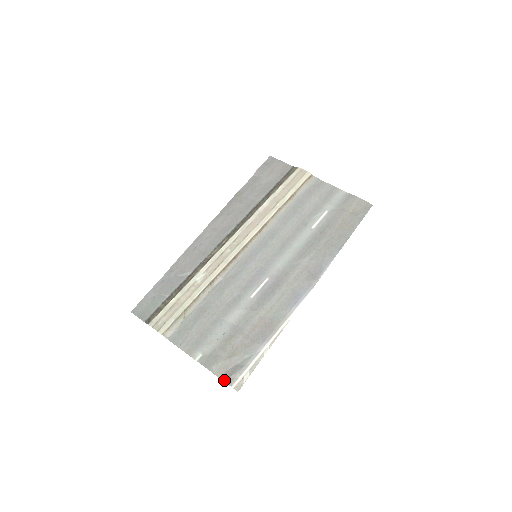
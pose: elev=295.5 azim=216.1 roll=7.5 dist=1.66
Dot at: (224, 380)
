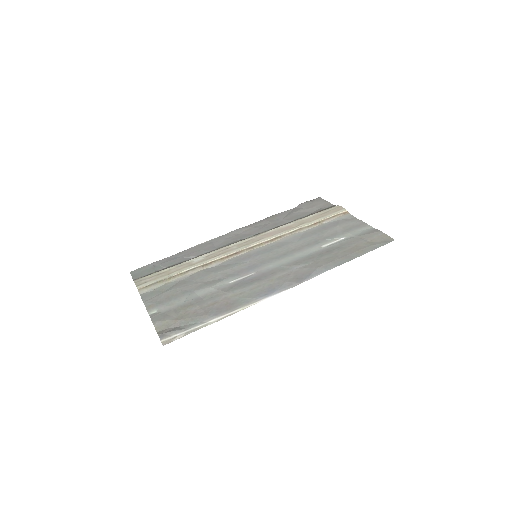
Dot at: (159, 334)
